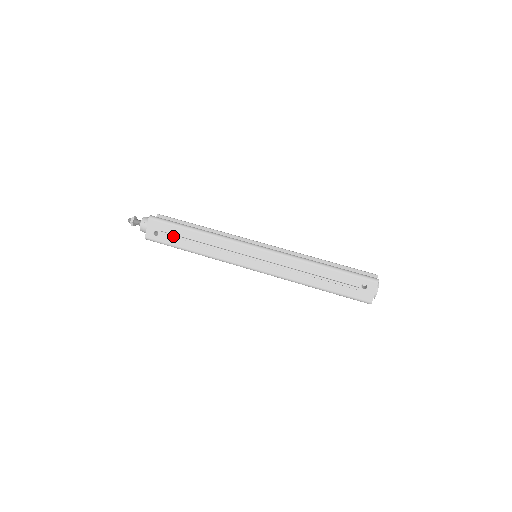
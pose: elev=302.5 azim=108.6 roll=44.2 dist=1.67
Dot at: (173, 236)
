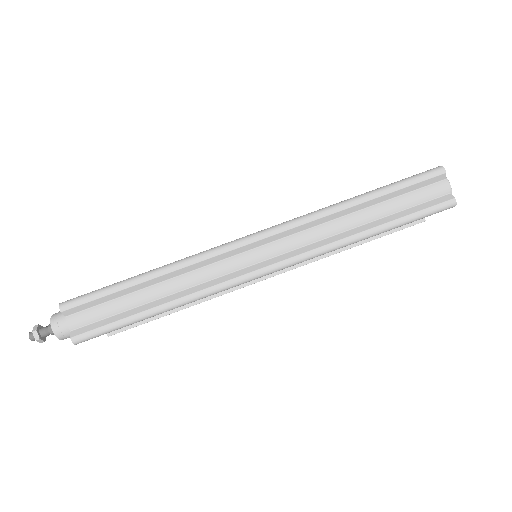
Dot at: occluded
